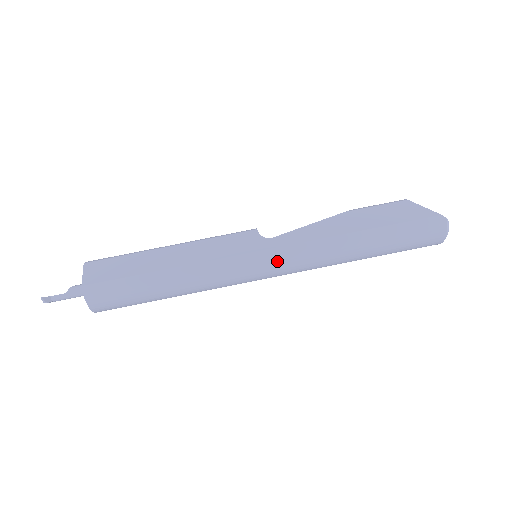
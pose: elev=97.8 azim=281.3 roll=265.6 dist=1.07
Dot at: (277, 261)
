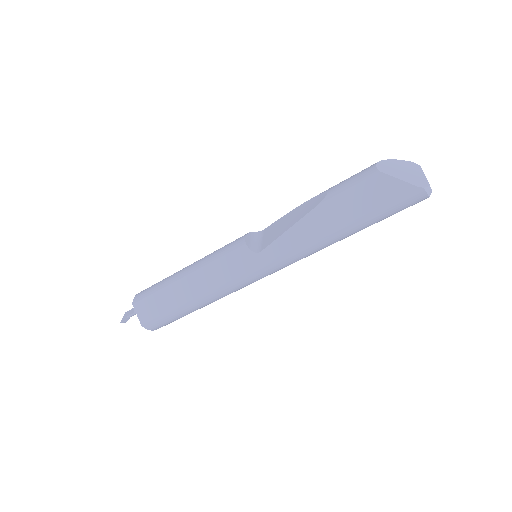
Dot at: (273, 269)
